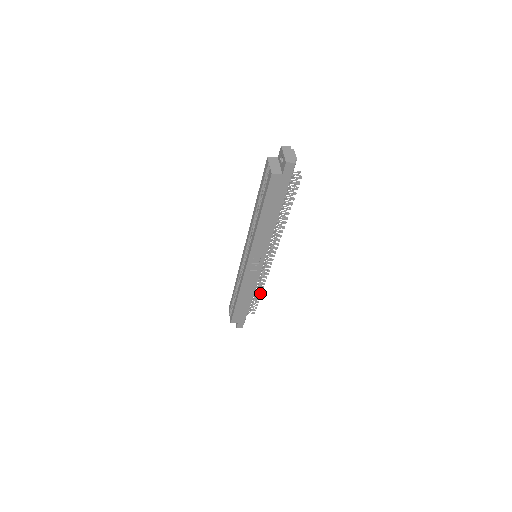
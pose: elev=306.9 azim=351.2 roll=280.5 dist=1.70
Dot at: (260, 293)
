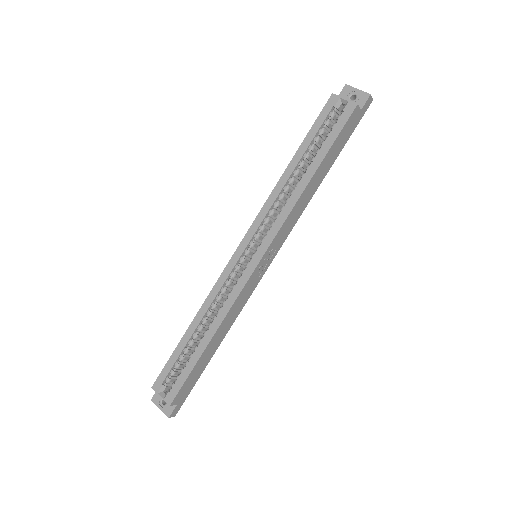
Dot at: occluded
